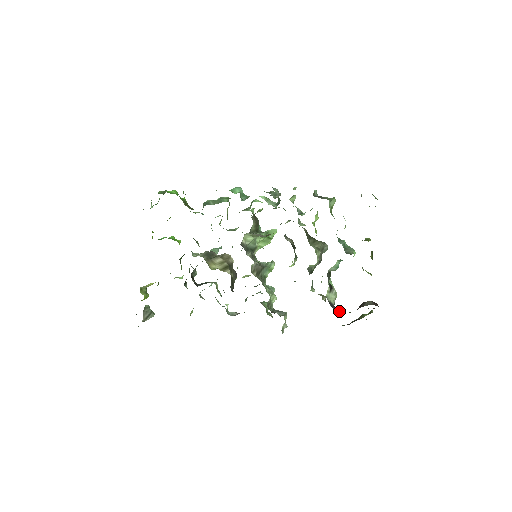
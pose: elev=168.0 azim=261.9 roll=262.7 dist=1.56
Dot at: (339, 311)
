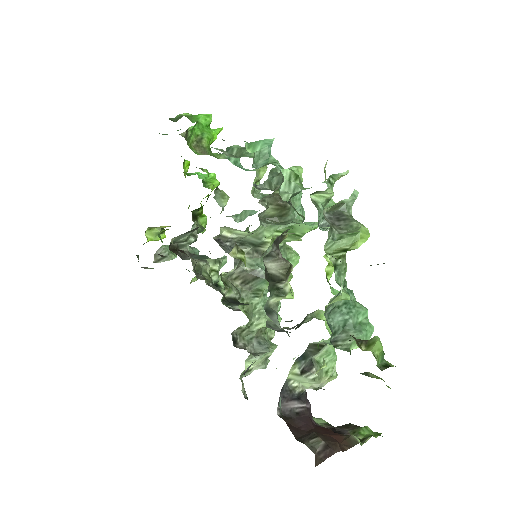
Dot at: (292, 412)
